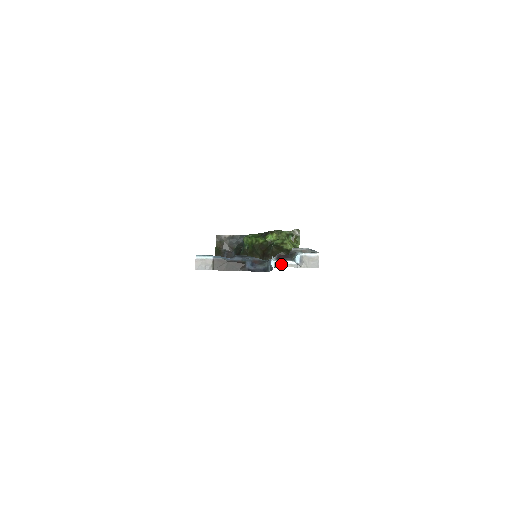
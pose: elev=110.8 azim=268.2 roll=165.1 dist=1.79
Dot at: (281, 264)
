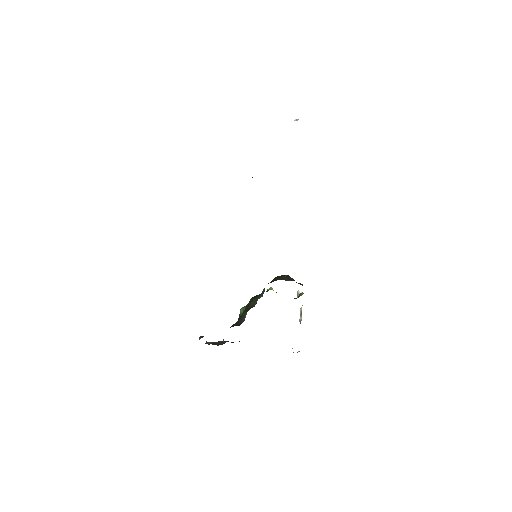
Dot at: occluded
